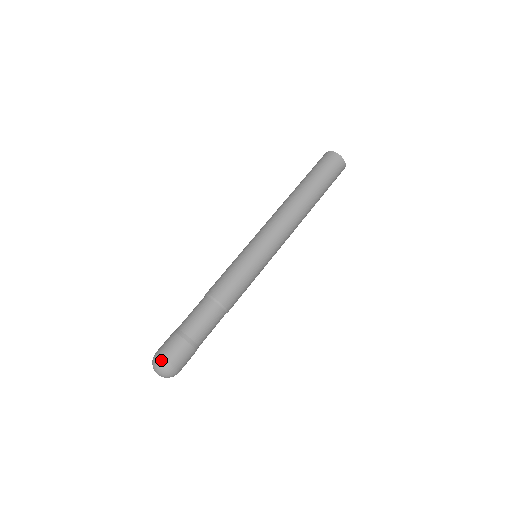
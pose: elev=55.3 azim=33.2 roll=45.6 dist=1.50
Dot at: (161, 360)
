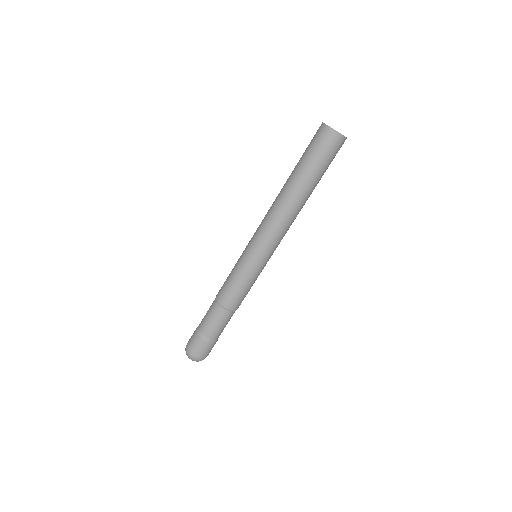
Dot at: (187, 351)
